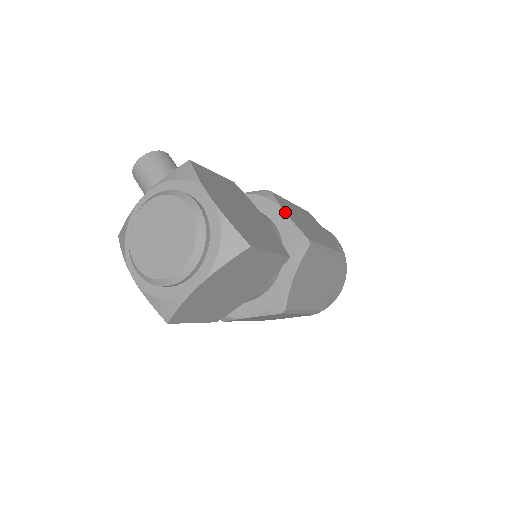
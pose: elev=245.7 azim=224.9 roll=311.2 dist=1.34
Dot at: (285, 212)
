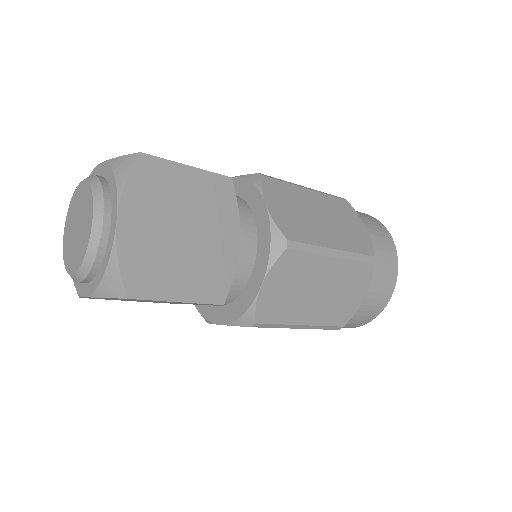
Dot at: occluded
